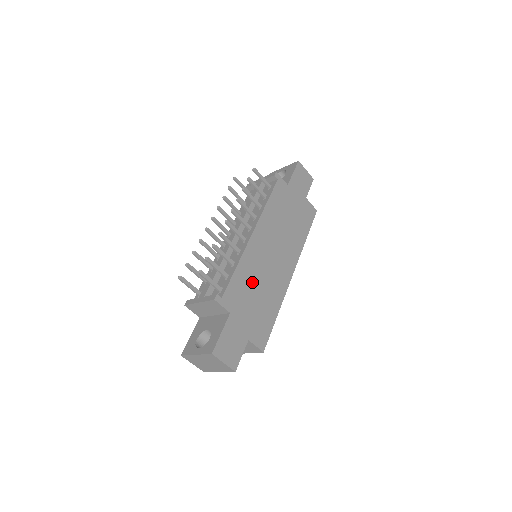
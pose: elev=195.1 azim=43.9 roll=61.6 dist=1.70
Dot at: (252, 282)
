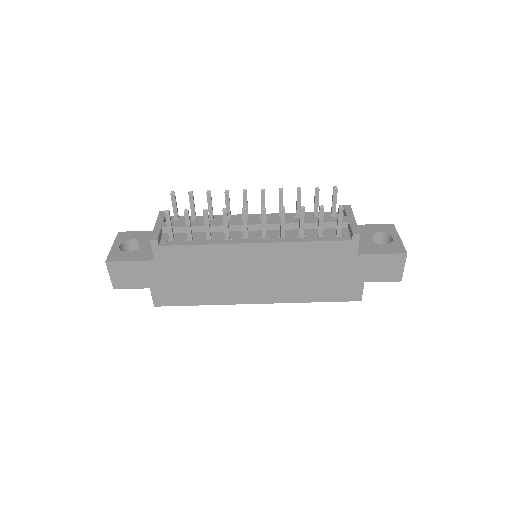
Dot at: (204, 267)
